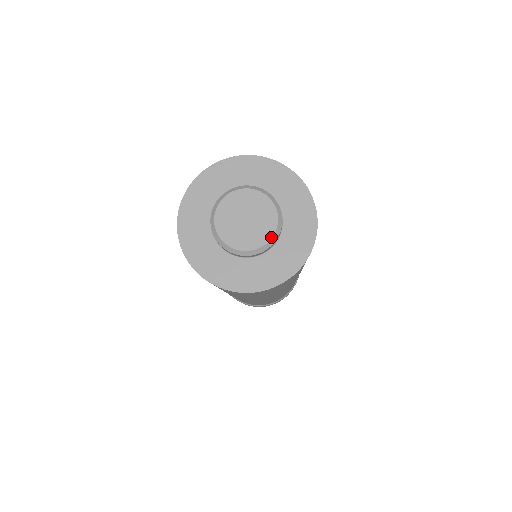
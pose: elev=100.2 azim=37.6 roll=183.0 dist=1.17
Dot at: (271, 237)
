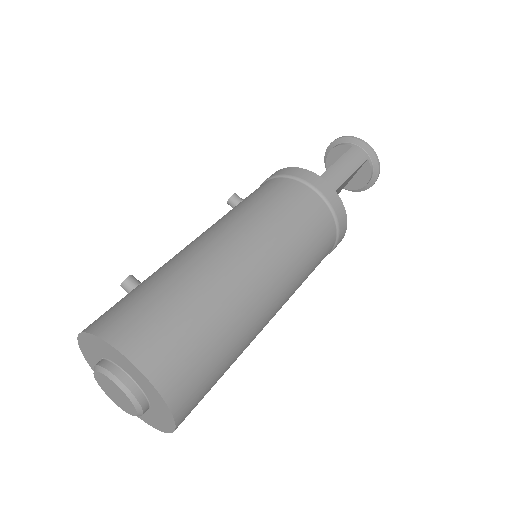
Dot at: (136, 412)
